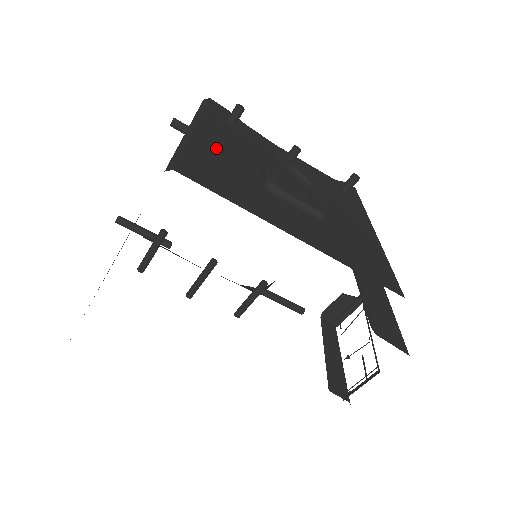
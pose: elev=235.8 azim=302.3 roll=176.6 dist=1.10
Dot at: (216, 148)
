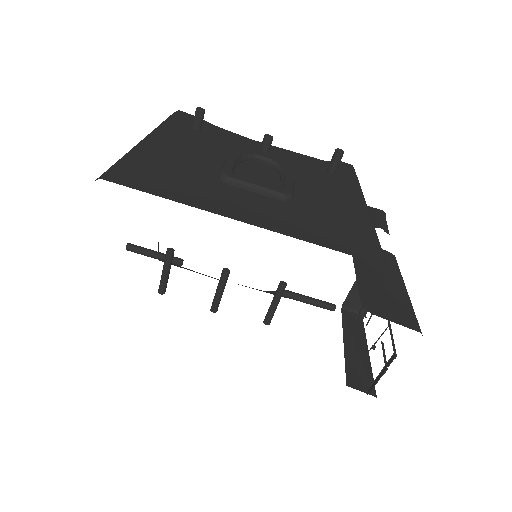
Dot at: (166, 153)
